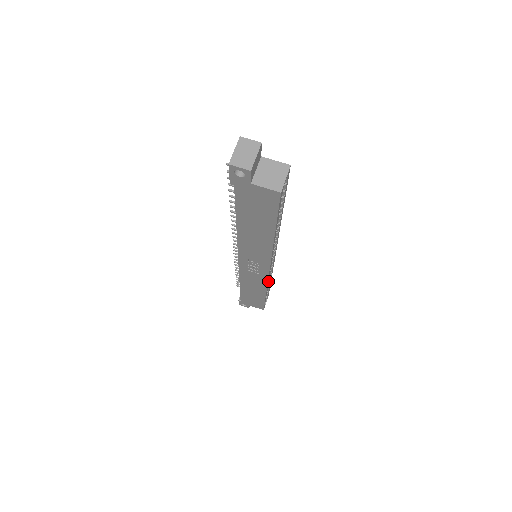
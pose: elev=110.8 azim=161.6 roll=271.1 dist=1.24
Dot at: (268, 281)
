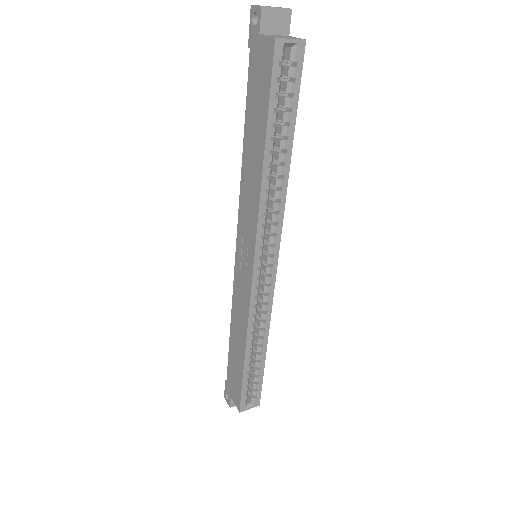
Dot at: (252, 311)
